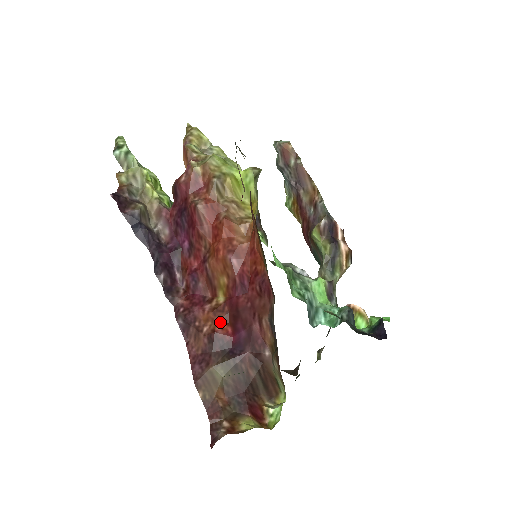
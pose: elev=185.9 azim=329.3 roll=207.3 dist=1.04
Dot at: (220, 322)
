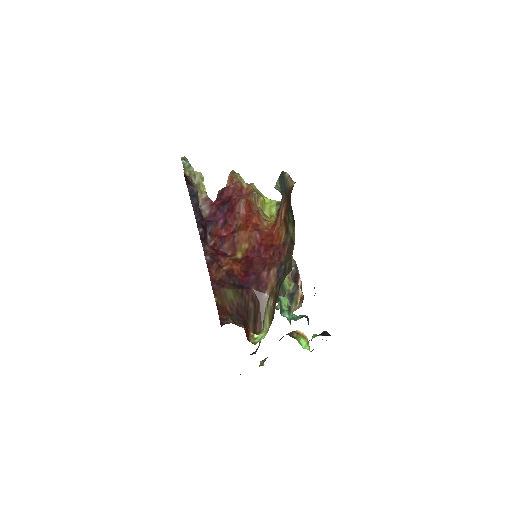
Dot at: (236, 268)
